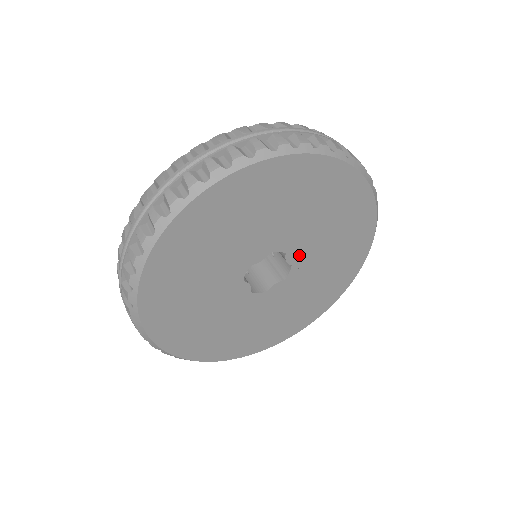
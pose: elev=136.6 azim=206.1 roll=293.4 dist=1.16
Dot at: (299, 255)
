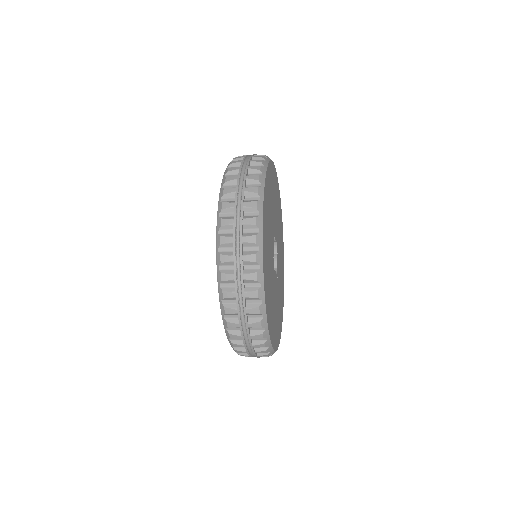
Dot at: (278, 266)
